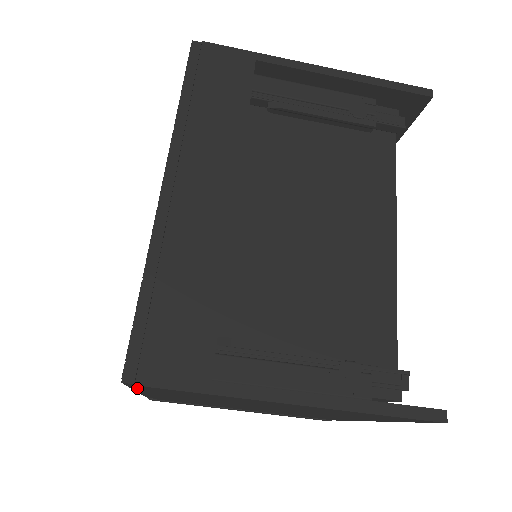
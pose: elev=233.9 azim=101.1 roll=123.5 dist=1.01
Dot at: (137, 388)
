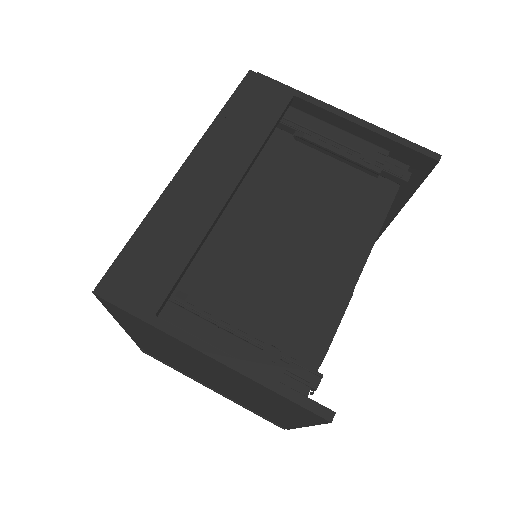
Dot at: (111, 311)
